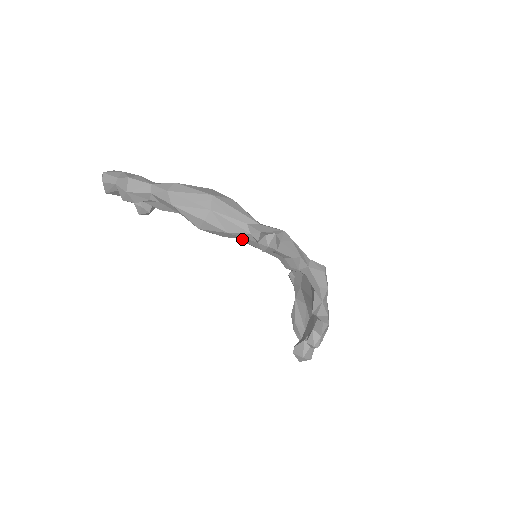
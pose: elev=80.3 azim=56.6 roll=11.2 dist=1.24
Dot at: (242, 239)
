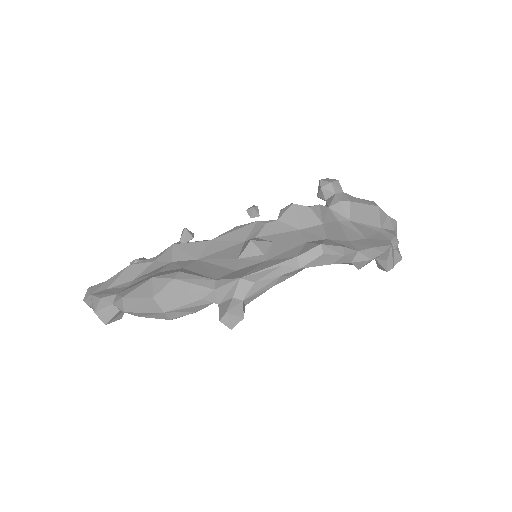
Dot at: occluded
